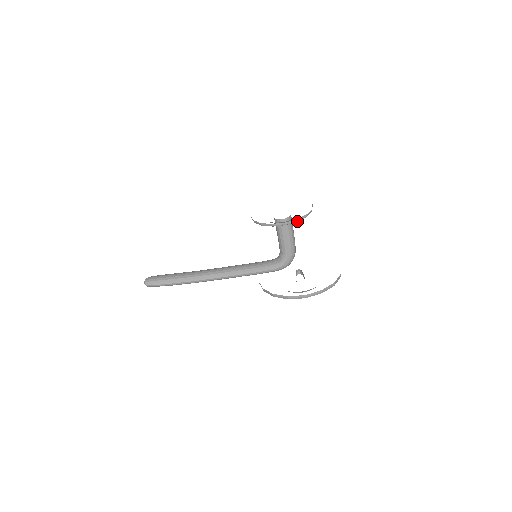
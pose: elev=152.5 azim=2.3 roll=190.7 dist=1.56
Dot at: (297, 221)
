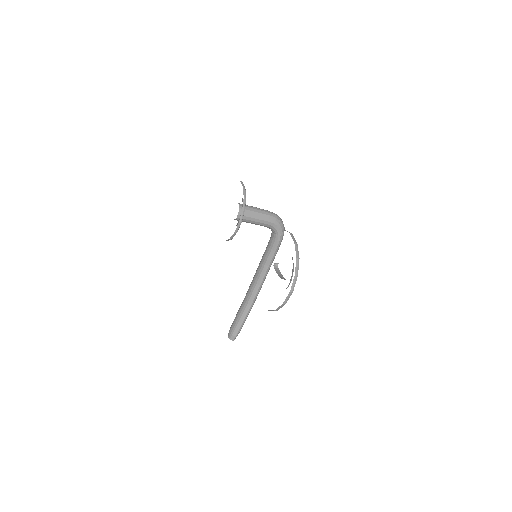
Dot at: (244, 210)
